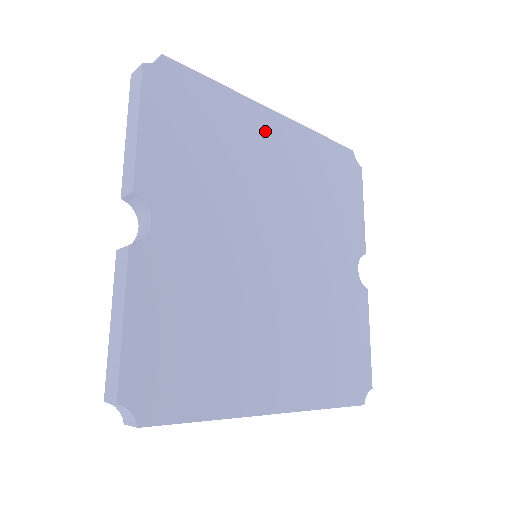
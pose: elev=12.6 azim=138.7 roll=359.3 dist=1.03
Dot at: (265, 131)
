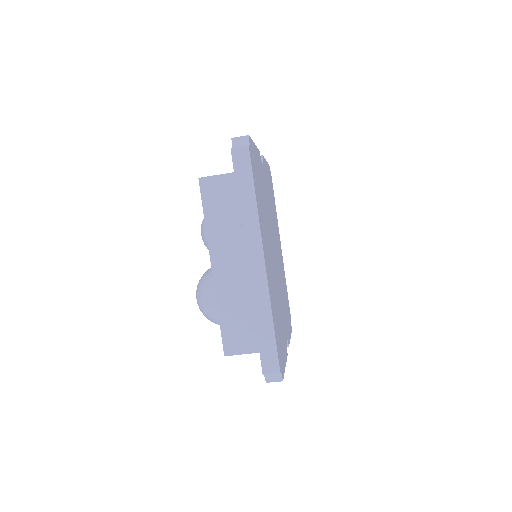
Dot at: (279, 241)
